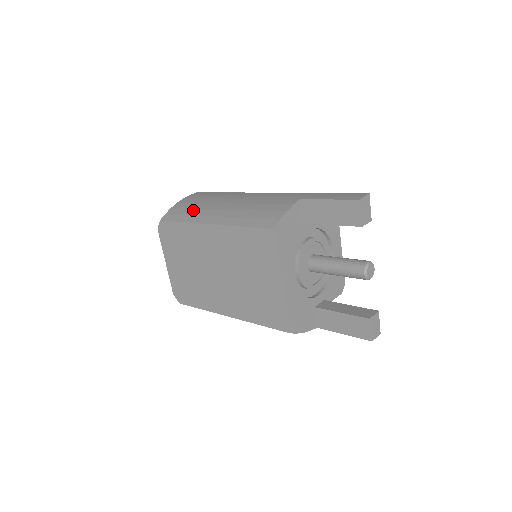
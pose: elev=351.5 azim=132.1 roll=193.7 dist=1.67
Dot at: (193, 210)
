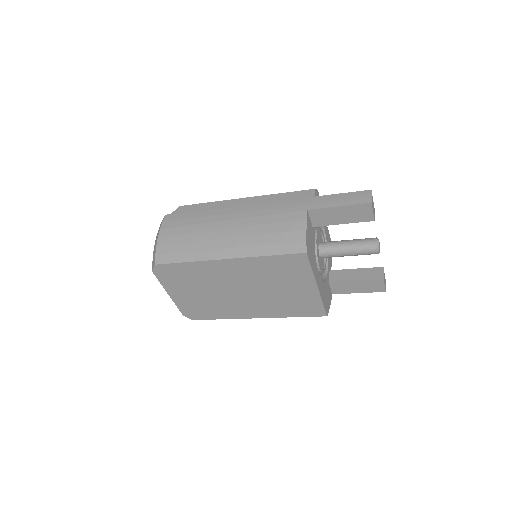
Dot at: (190, 245)
